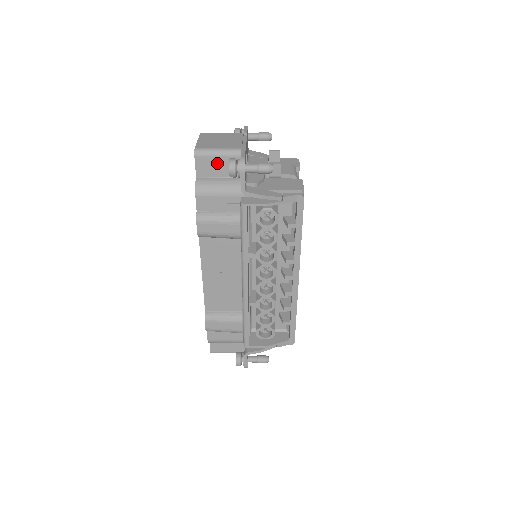
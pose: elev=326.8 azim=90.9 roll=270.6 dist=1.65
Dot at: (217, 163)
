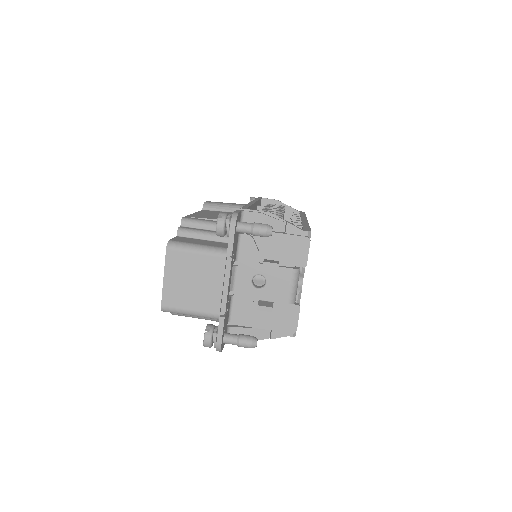
Dot at: occluded
